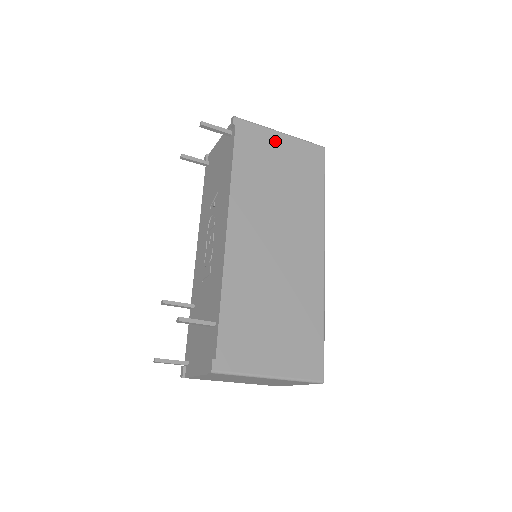
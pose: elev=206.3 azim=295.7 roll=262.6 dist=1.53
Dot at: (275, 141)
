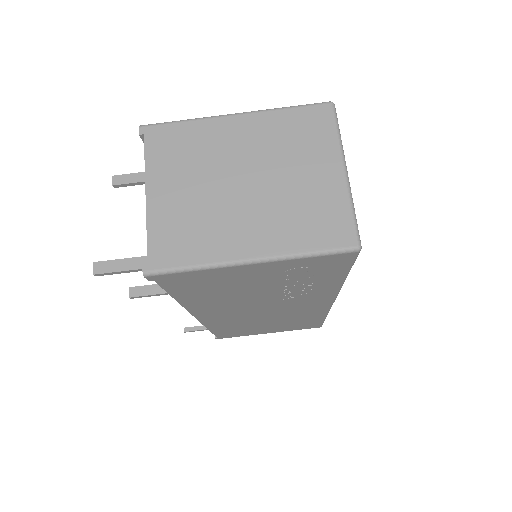
Dot at: occluded
